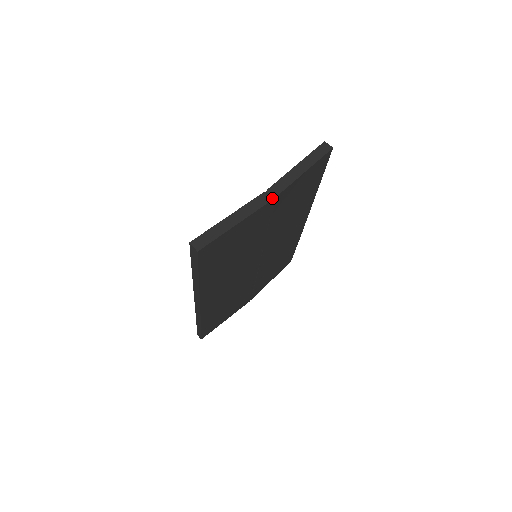
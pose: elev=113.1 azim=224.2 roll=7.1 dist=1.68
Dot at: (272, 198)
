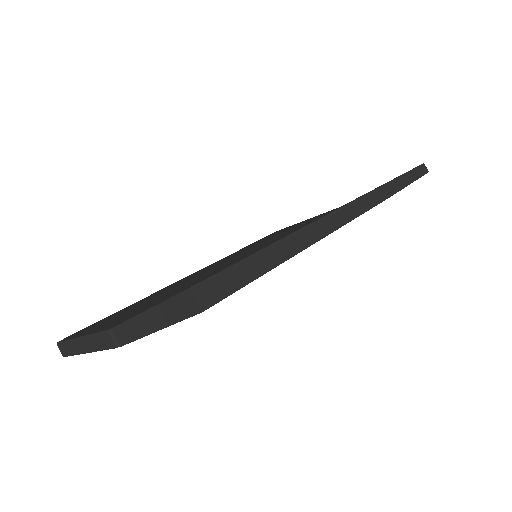
Dot at: (117, 344)
